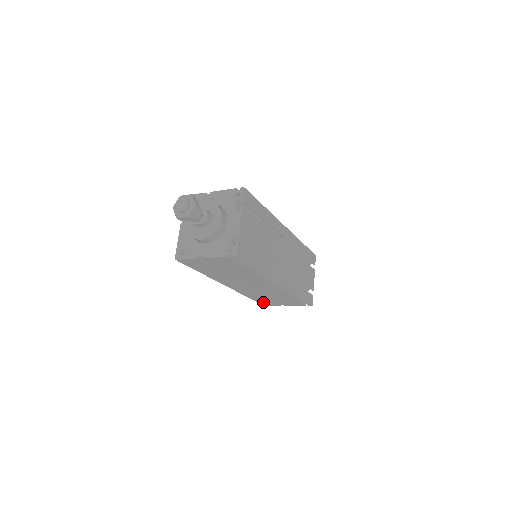
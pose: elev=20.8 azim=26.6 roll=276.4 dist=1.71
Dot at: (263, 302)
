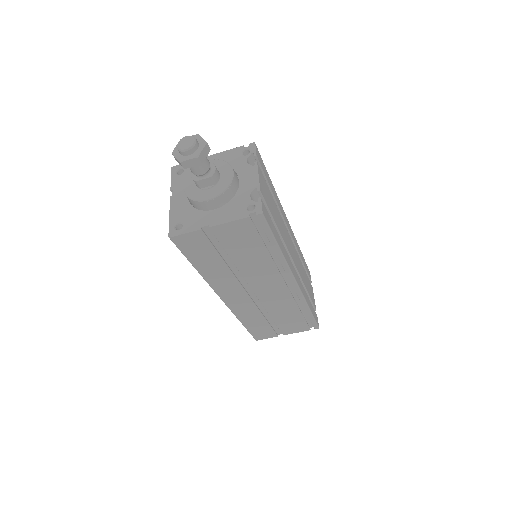
Dot at: (257, 331)
